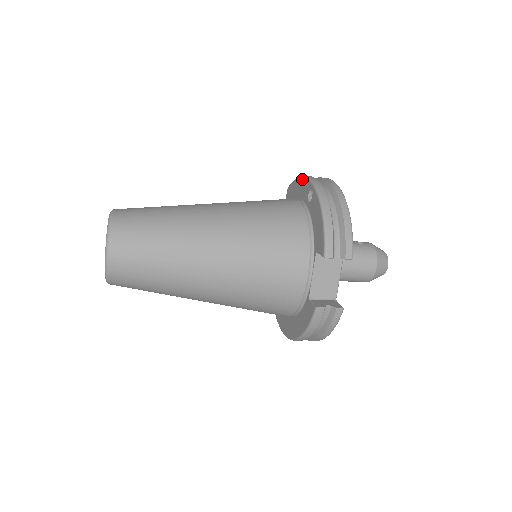
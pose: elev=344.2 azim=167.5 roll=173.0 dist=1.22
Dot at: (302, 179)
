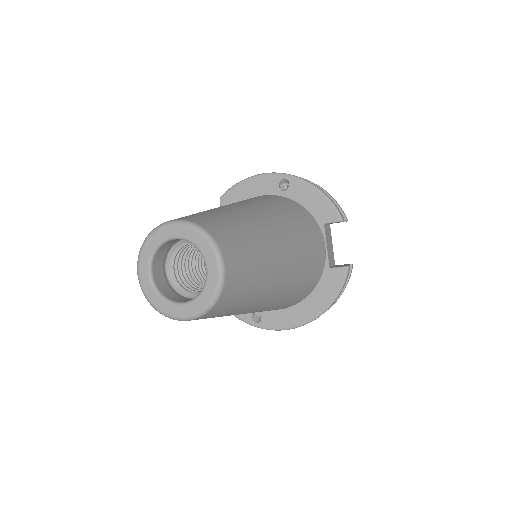
Dot at: (257, 178)
